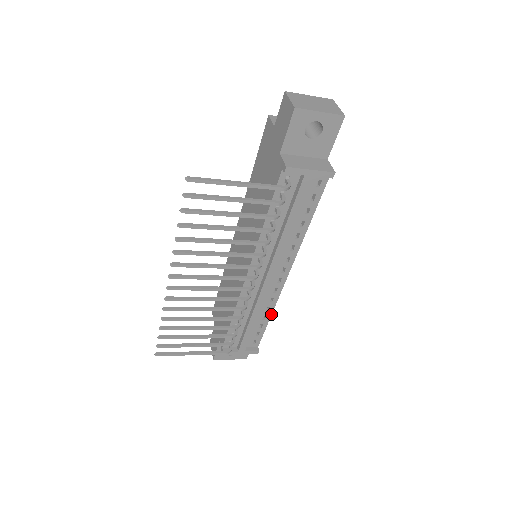
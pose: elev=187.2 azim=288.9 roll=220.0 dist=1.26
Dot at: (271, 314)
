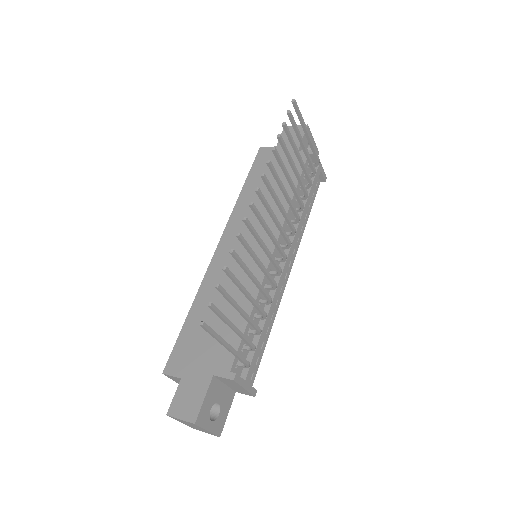
Dot at: (271, 328)
